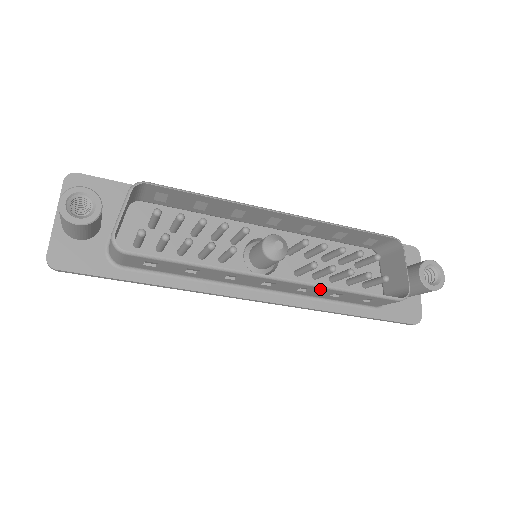
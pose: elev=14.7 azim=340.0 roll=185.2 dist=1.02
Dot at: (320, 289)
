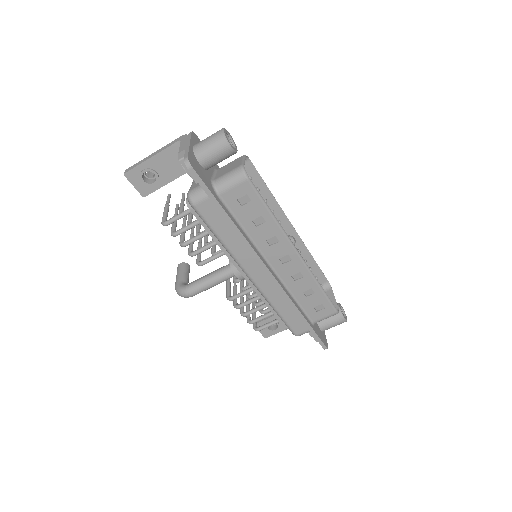
Dot at: (308, 278)
